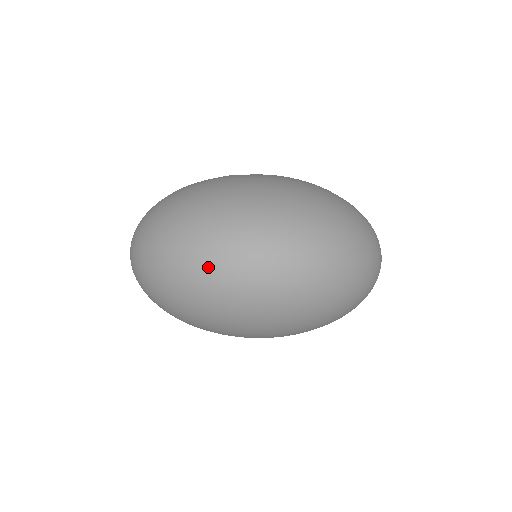
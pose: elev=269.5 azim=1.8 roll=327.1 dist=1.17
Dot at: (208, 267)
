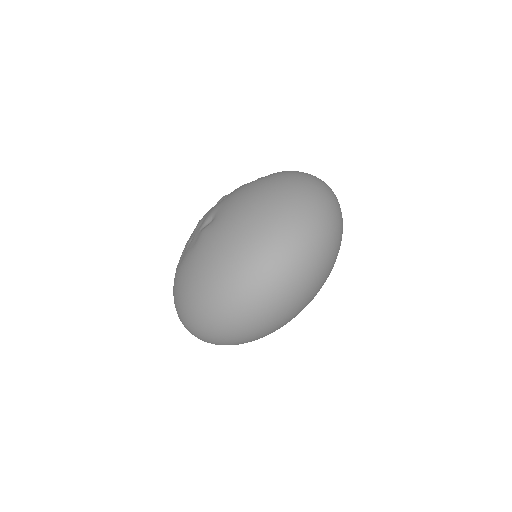
Dot at: (270, 296)
